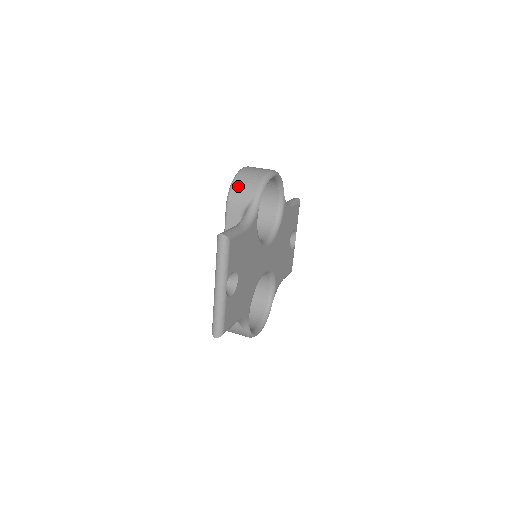
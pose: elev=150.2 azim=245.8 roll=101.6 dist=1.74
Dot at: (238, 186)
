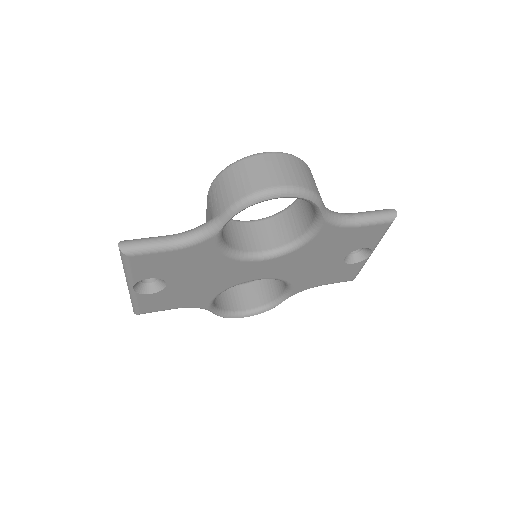
Dot at: (222, 181)
